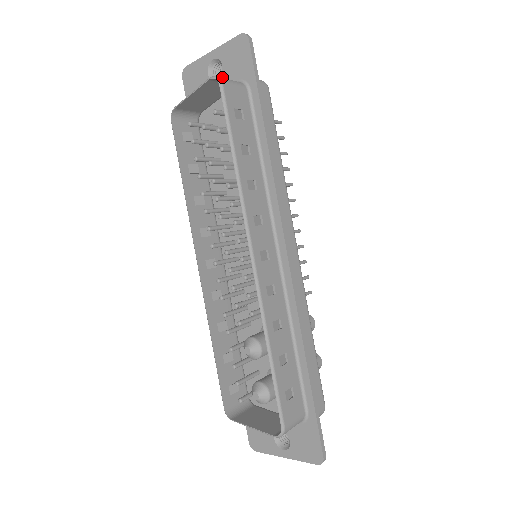
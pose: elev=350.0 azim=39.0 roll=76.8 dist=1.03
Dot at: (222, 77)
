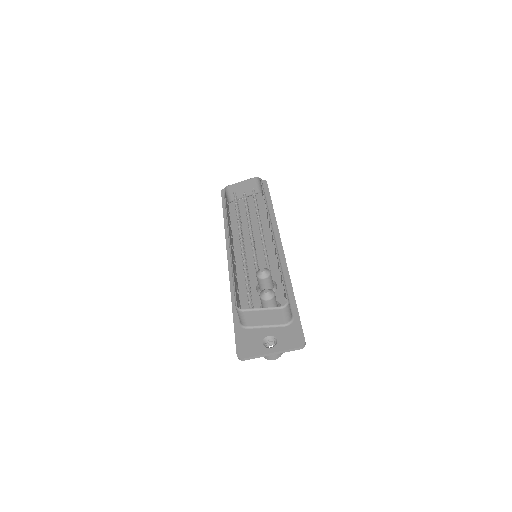
Dot at: occluded
